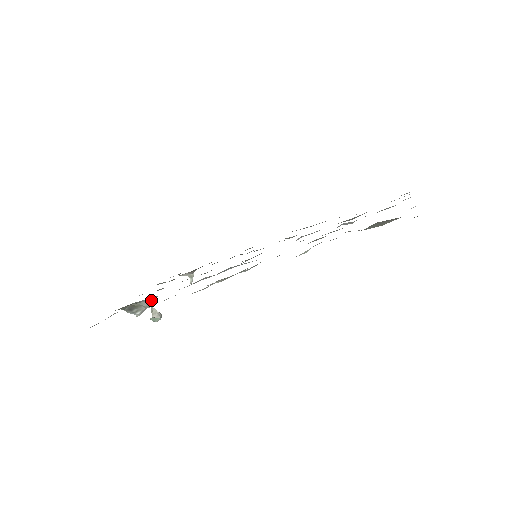
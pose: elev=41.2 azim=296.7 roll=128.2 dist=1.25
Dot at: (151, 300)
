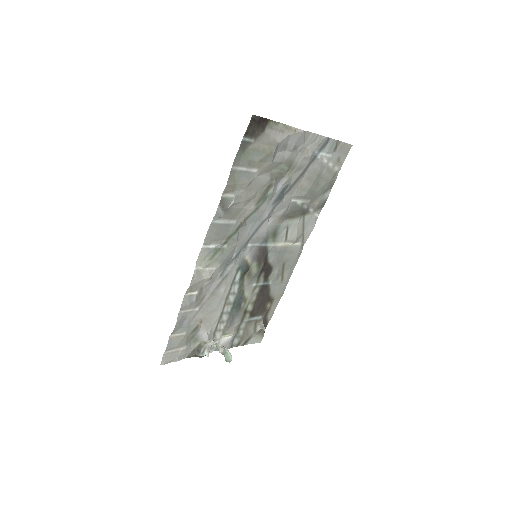
Dot at: (206, 334)
